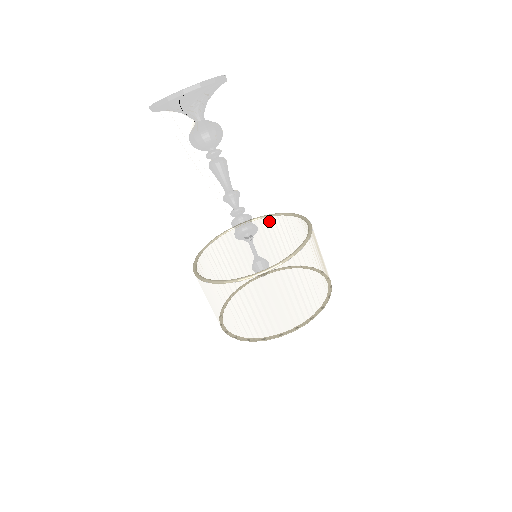
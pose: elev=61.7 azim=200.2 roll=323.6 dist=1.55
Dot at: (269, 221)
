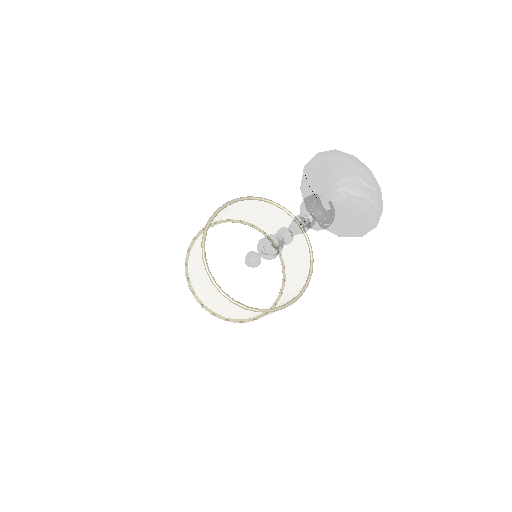
Dot at: occluded
